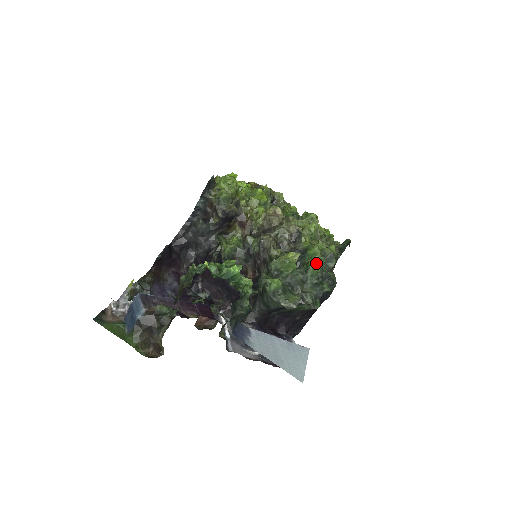
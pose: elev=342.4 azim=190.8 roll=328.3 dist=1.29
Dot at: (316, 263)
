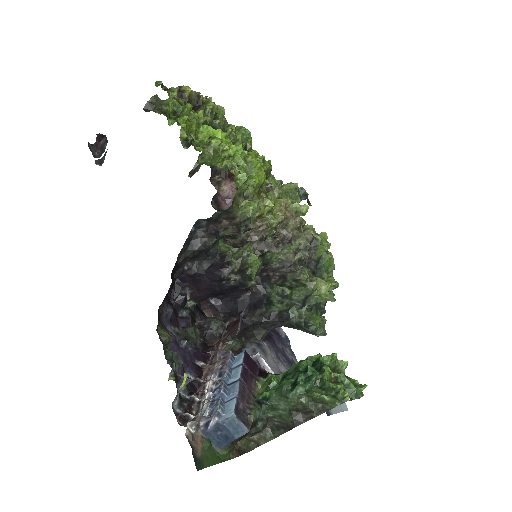
Dot at: (332, 276)
